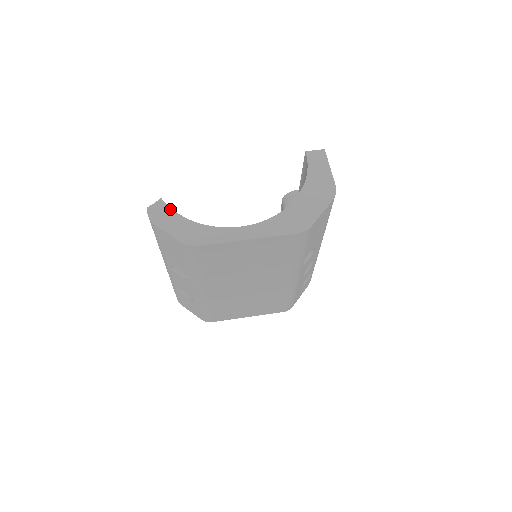
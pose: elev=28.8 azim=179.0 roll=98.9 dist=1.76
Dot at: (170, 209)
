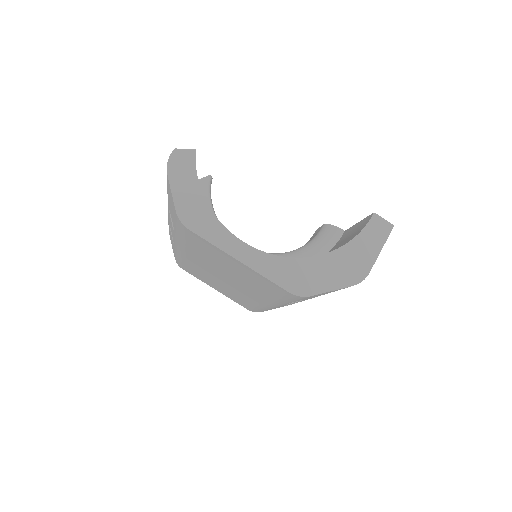
Dot at: (194, 168)
